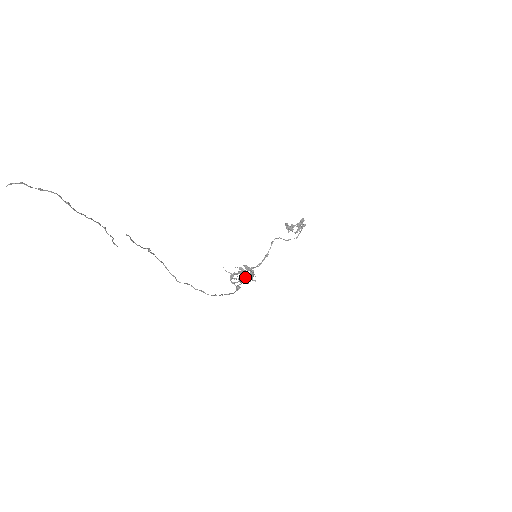
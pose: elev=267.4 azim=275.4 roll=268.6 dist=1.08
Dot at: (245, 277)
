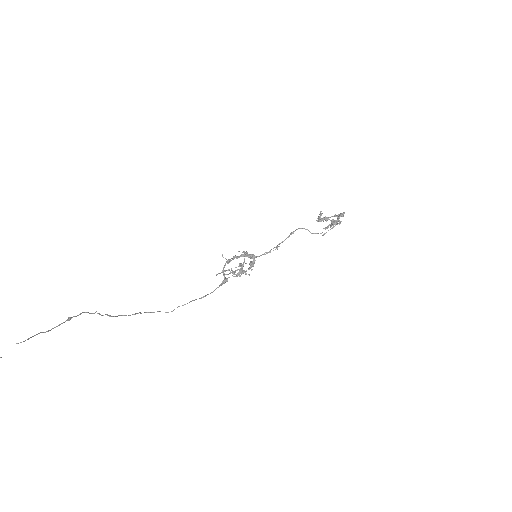
Dot at: (241, 268)
